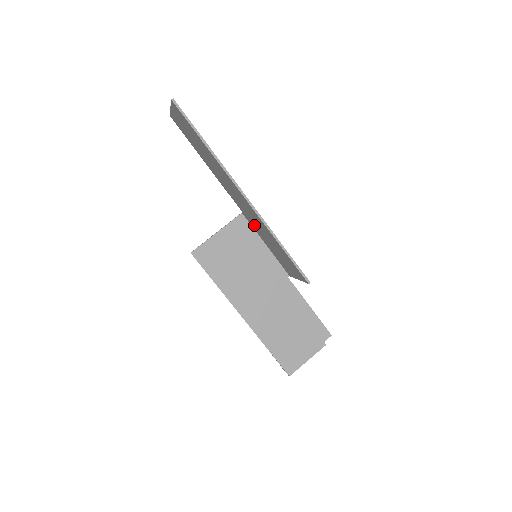
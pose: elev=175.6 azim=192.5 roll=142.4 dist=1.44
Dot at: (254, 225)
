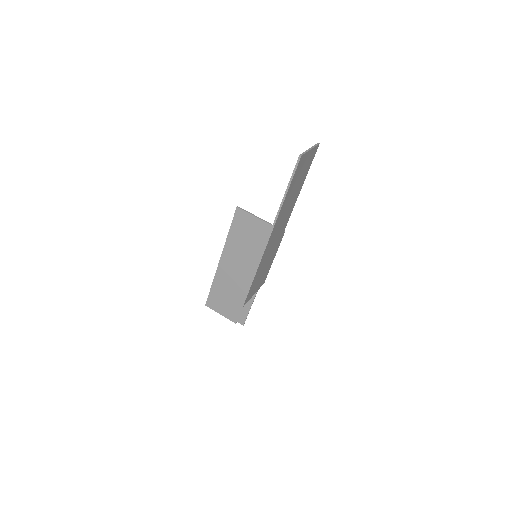
Dot at: occluded
